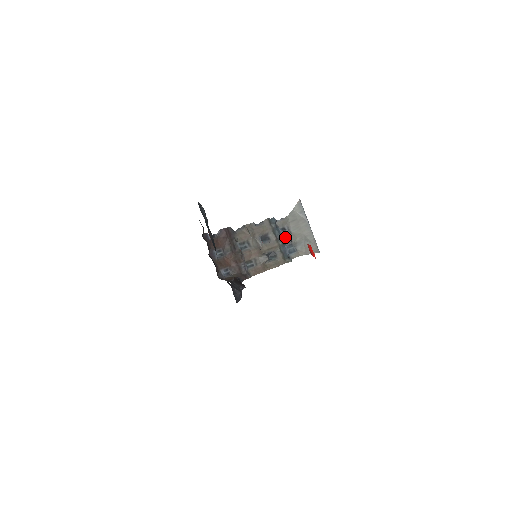
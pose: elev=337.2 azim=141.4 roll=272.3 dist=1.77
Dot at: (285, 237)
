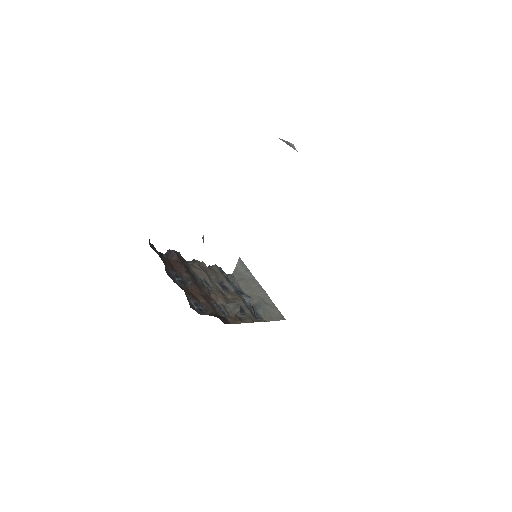
Dot at: (241, 294)
